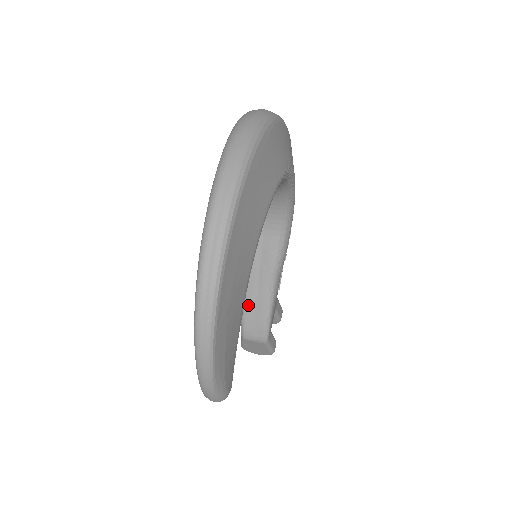
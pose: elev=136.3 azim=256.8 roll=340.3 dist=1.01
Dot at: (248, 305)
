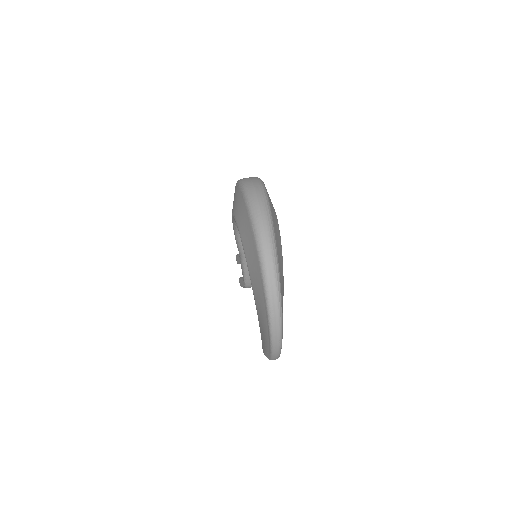
Dot at: (248, 273)
